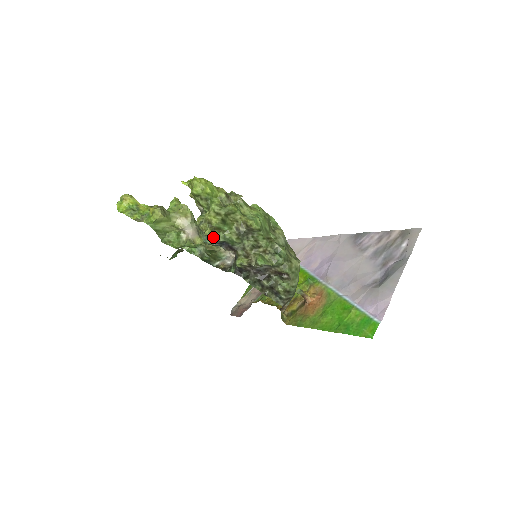
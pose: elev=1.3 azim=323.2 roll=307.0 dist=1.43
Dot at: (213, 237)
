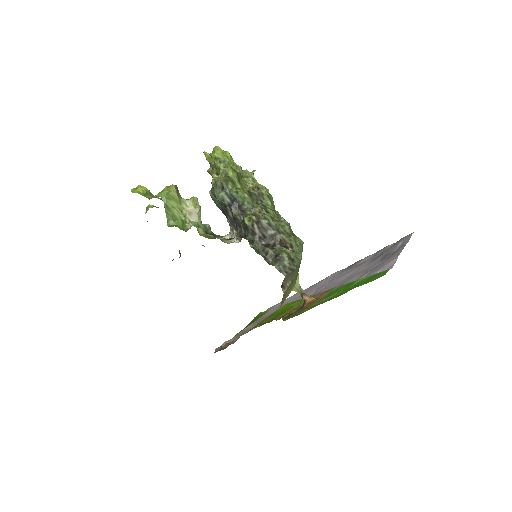
Dot at: (226, 190)
